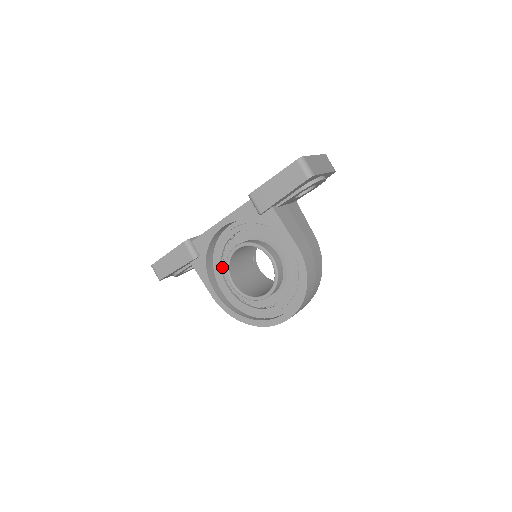
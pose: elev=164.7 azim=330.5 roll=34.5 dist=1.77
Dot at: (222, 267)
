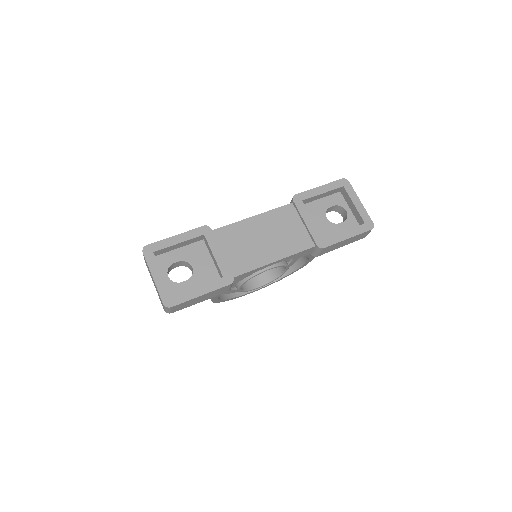
Dot at: occluded
